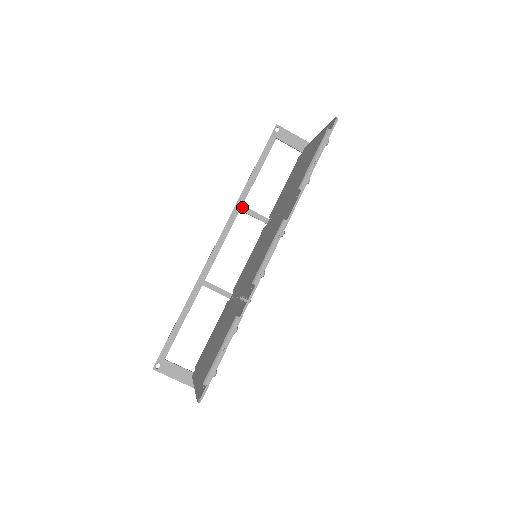
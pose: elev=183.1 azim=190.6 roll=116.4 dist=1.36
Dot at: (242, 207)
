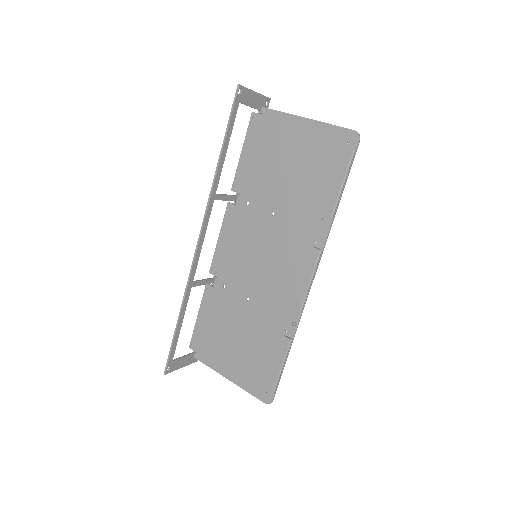
Dot at: (215, 196)
